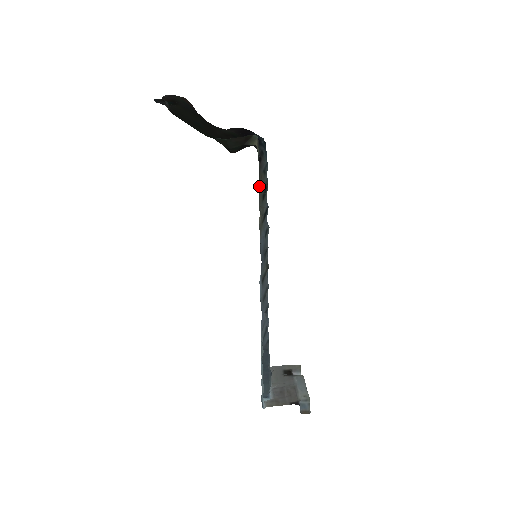
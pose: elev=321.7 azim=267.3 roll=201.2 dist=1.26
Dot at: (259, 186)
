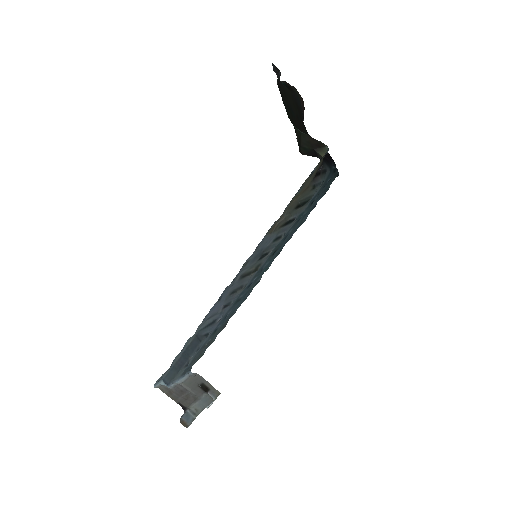
Dot at: (299, 190)
